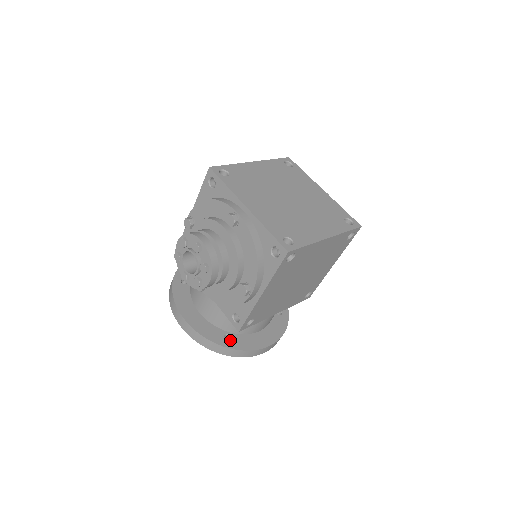
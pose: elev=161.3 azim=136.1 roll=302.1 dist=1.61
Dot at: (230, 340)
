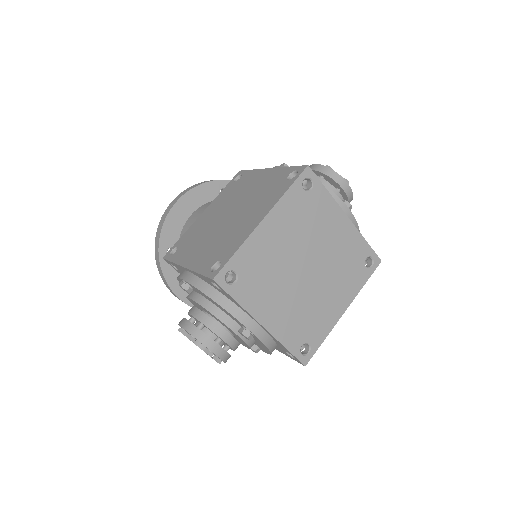
Dot at: occluded
